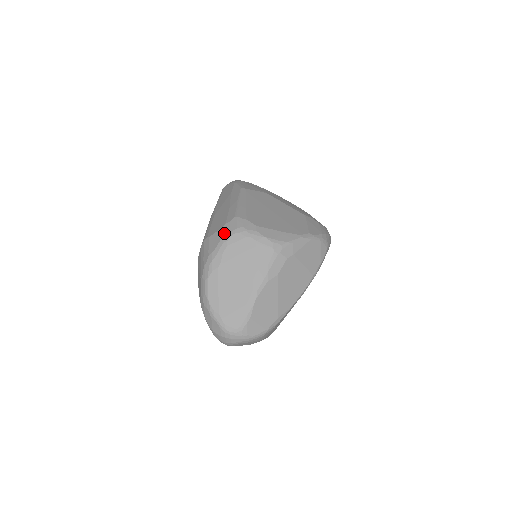
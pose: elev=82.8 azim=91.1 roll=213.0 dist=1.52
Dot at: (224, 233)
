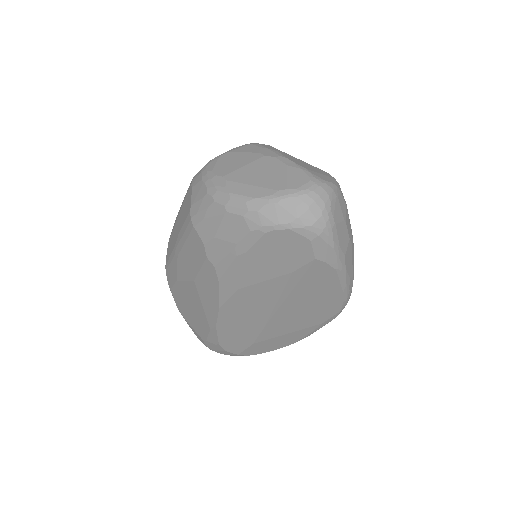
Dot at: (198, 179)
